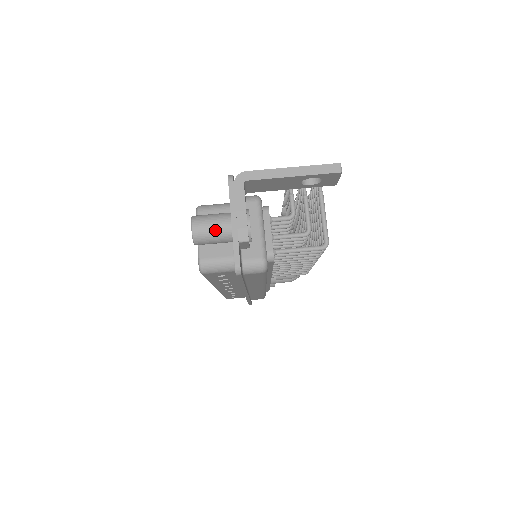
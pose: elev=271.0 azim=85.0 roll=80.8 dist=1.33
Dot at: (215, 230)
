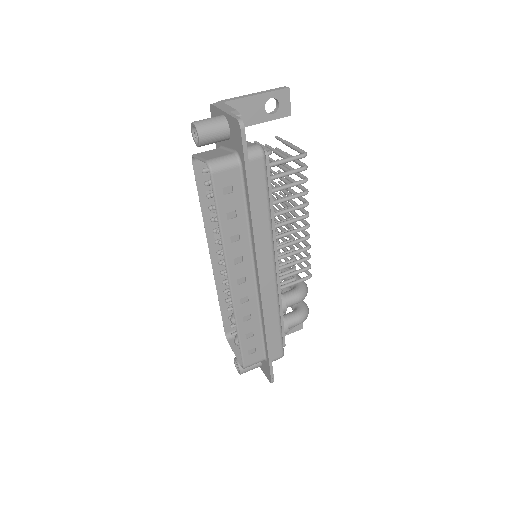
Dot at: (212, 120)
